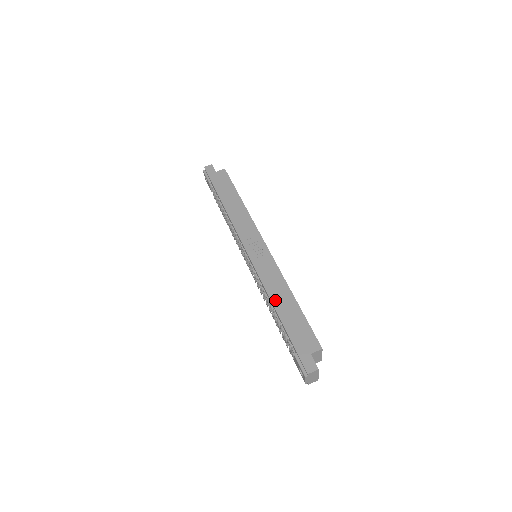
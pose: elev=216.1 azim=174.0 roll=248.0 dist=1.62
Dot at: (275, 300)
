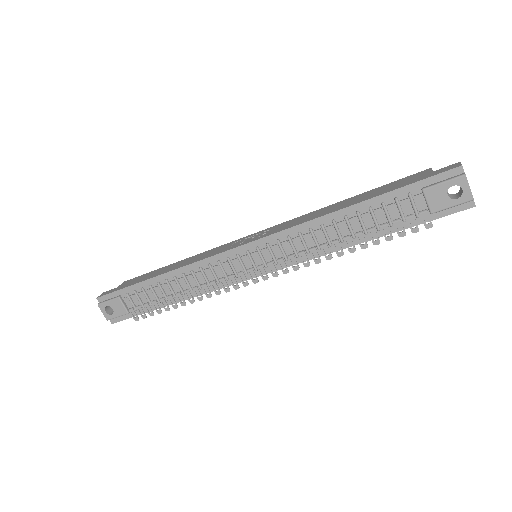
Dot at: (333, 210)
